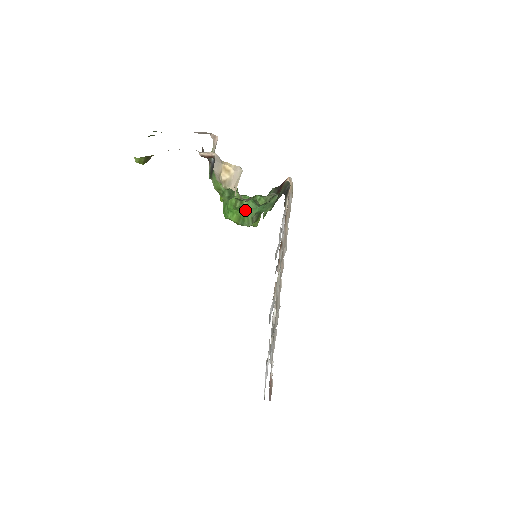
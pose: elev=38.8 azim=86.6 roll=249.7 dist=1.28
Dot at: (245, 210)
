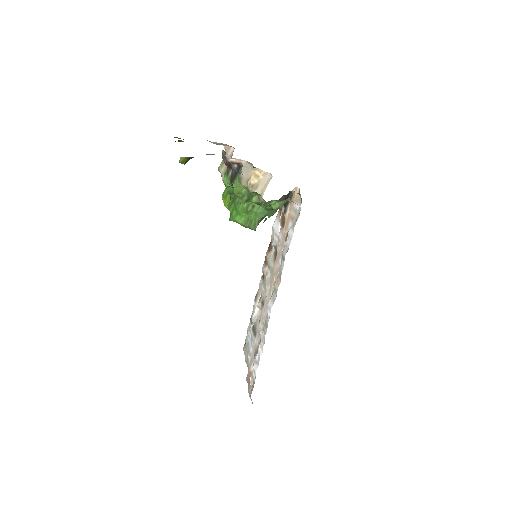
Dot at: (254, 214)
